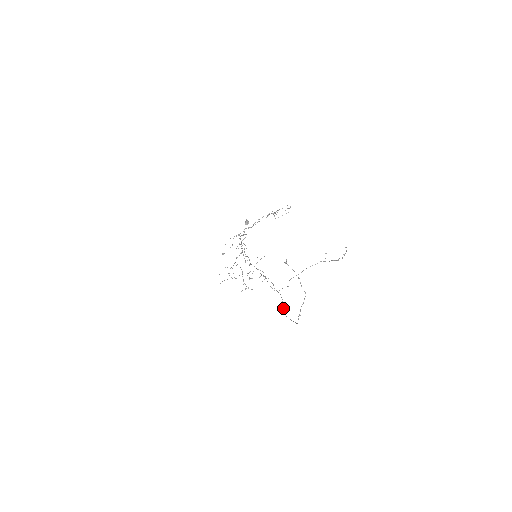
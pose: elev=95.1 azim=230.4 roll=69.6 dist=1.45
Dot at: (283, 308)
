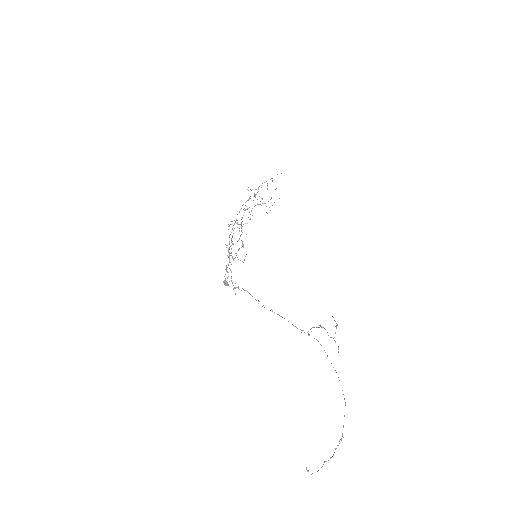
Dot at: occluded
